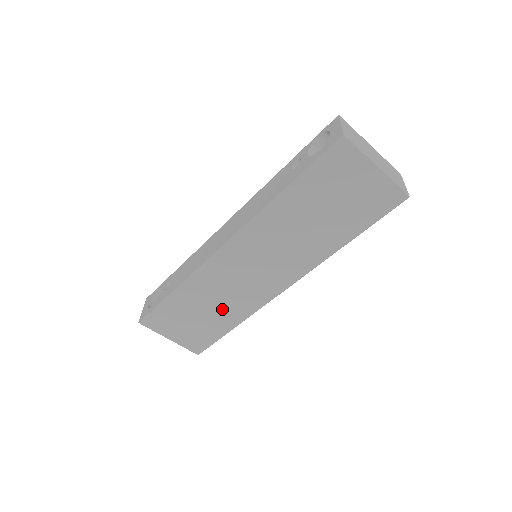
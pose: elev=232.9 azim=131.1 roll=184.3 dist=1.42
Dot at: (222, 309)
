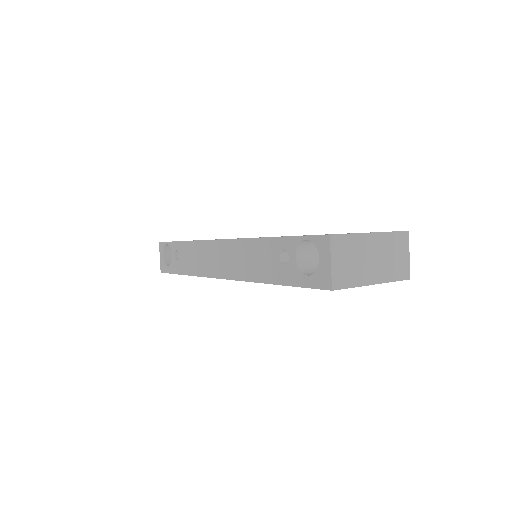
Dot at: occluded
